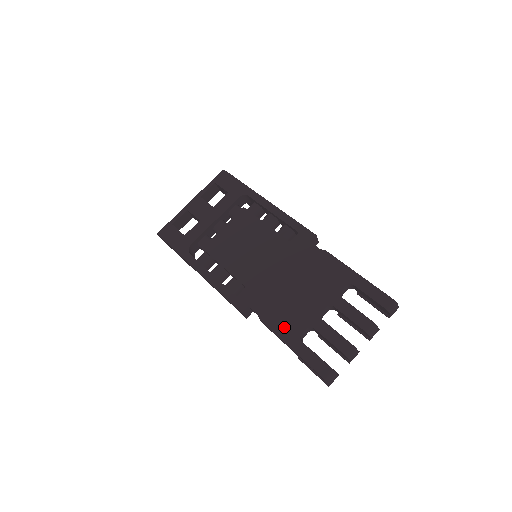
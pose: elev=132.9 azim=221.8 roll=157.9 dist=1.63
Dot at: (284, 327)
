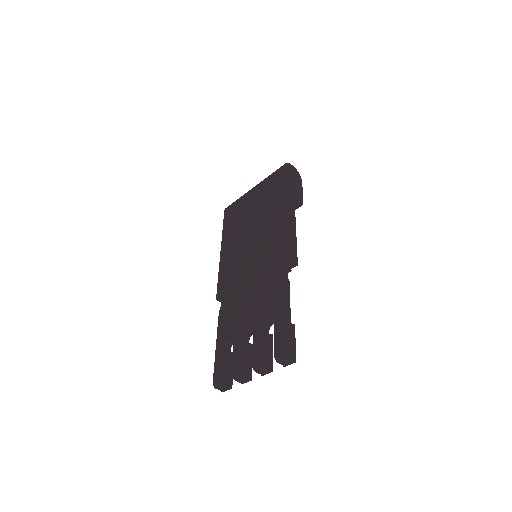
Dot at: (223, 327)
